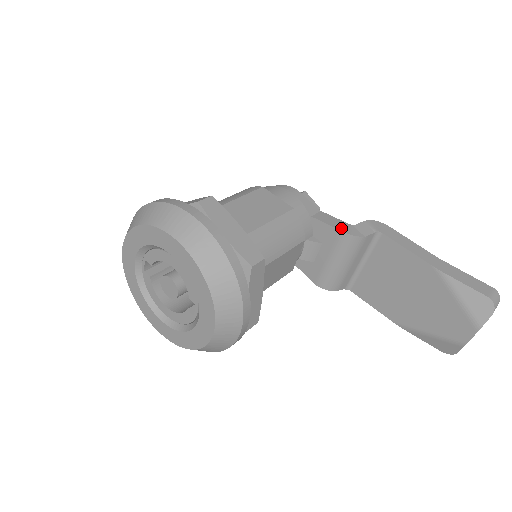
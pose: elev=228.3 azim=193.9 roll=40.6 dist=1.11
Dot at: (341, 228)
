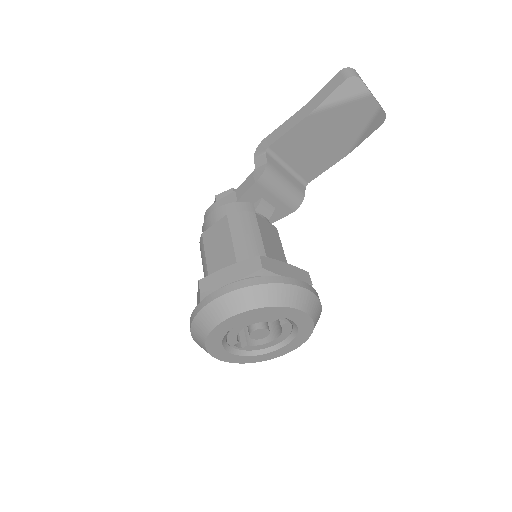
Dot at: (254, 180)
